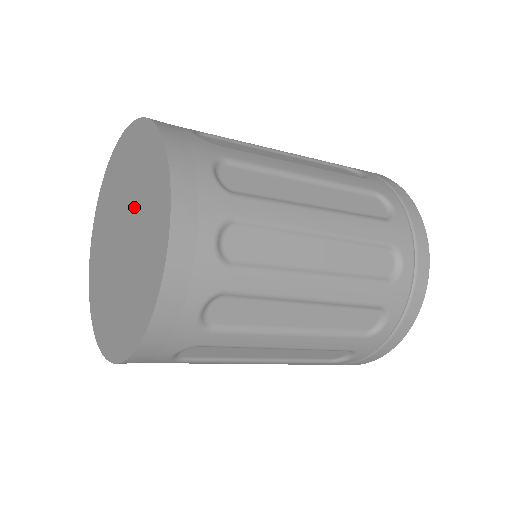
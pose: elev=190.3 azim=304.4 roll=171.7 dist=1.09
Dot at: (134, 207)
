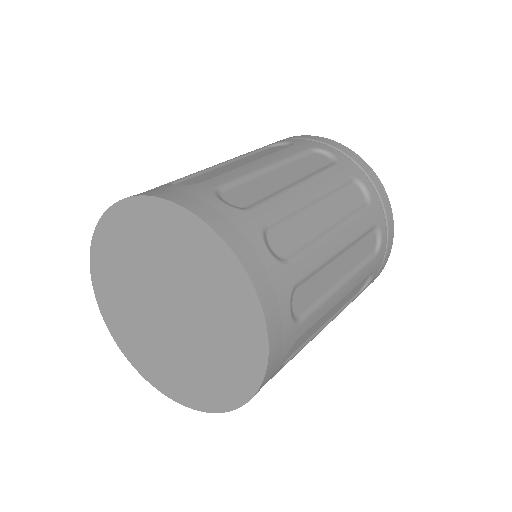
Dot at: (197, 309)
